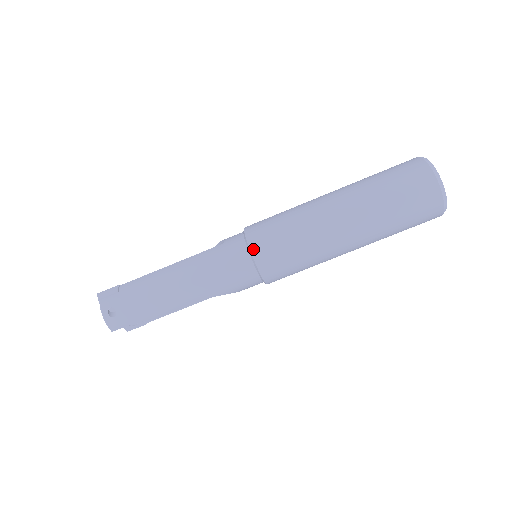
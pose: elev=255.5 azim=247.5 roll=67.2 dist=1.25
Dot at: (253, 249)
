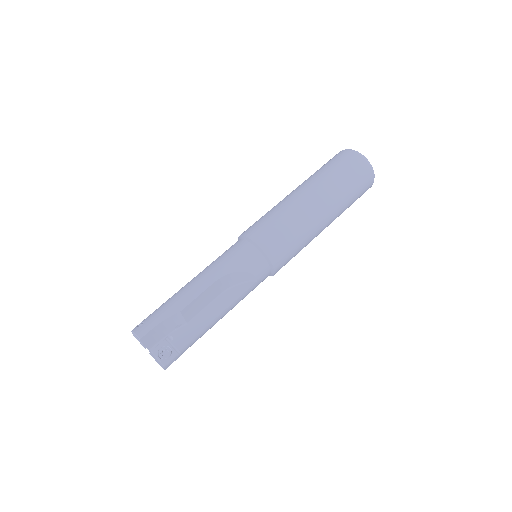
Dot at: (241, 234)
